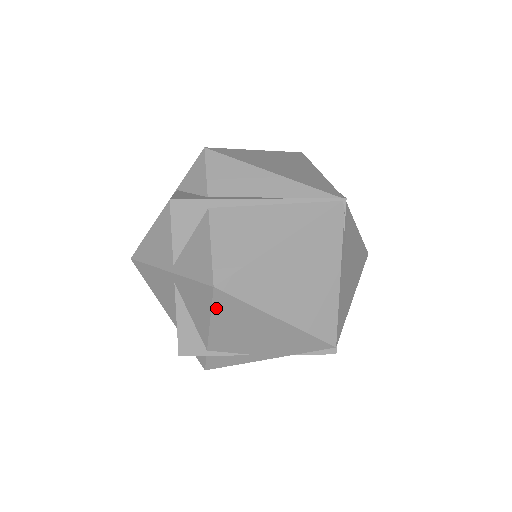
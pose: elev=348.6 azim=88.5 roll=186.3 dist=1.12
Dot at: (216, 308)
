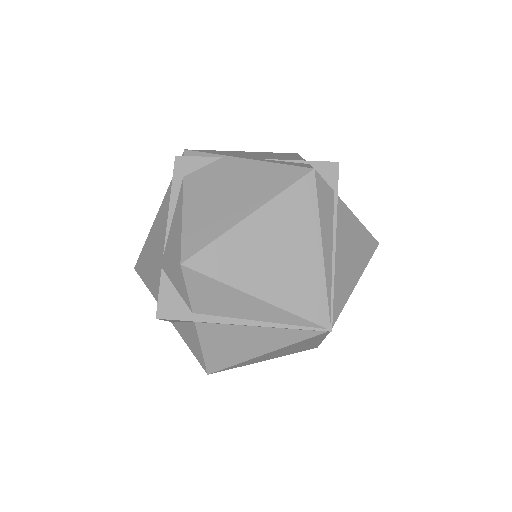
Dot at: occluded
